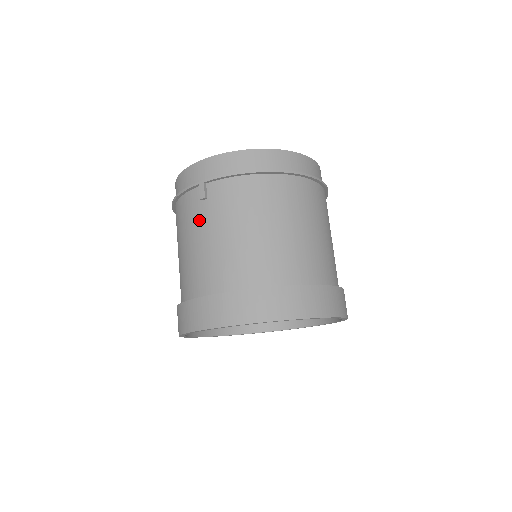
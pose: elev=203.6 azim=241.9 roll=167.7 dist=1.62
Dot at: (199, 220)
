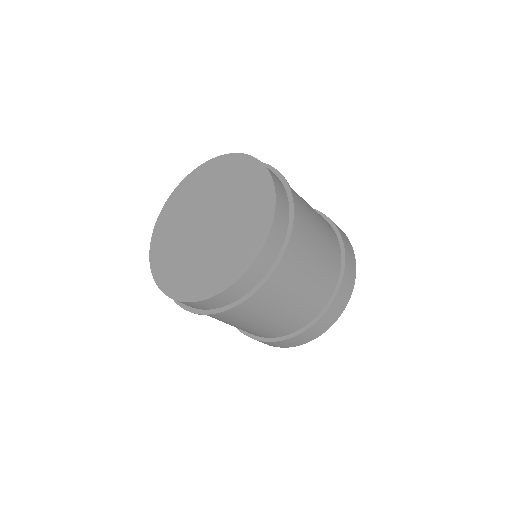
Dot at: occluded
